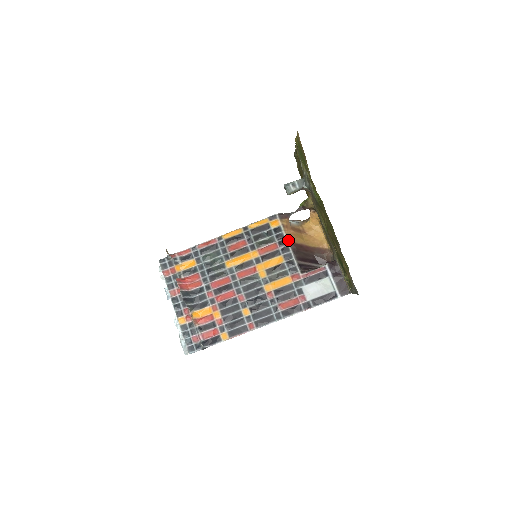
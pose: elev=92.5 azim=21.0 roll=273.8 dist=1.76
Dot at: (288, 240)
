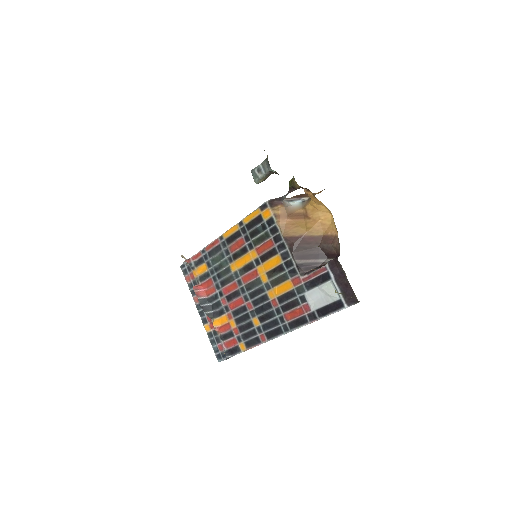
Dot at: (282, 234)
